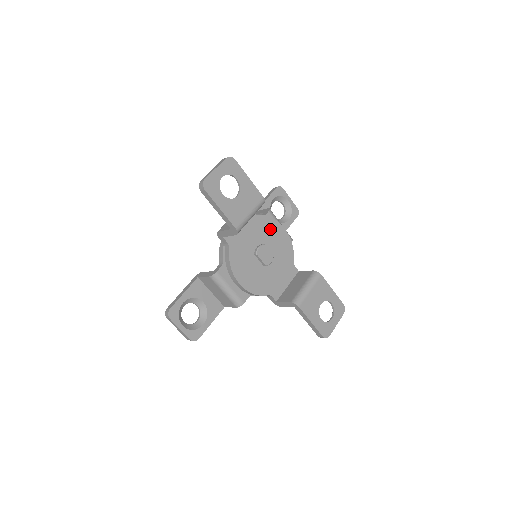
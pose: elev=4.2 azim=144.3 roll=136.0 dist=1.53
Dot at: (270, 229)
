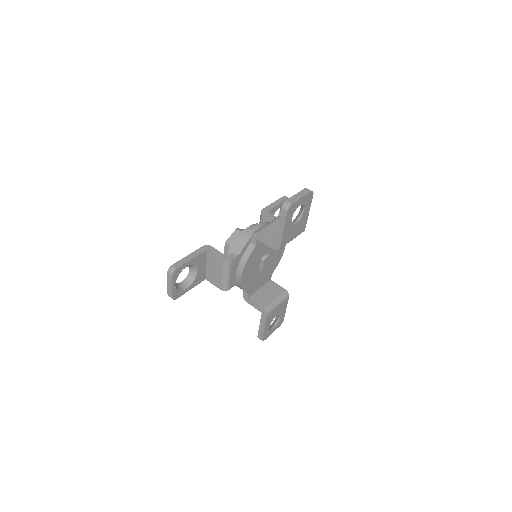
Dot at: occluded
